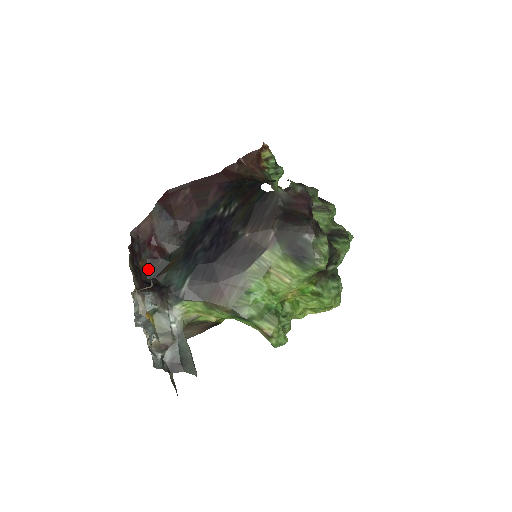
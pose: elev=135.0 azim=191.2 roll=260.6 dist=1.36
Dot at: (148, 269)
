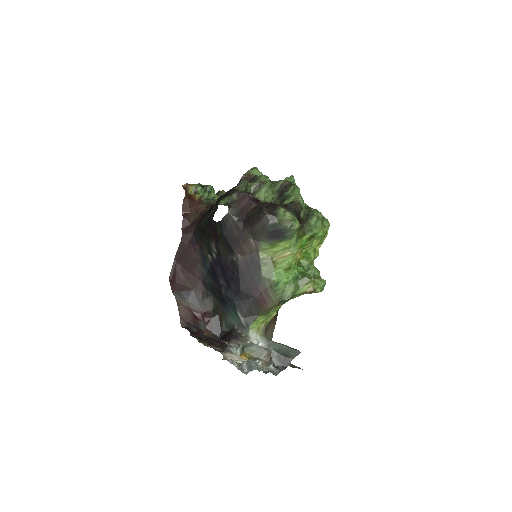
Dot at: (212, 332)
